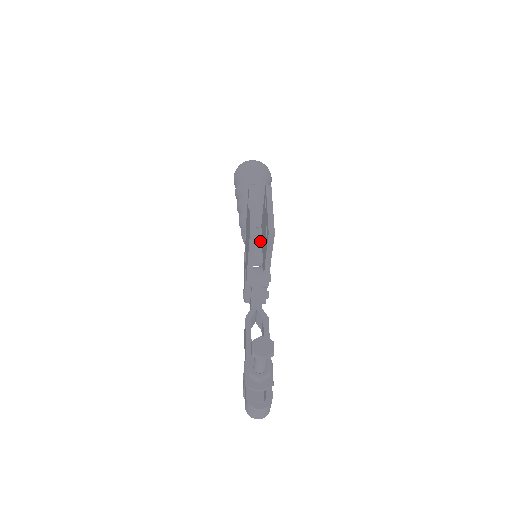
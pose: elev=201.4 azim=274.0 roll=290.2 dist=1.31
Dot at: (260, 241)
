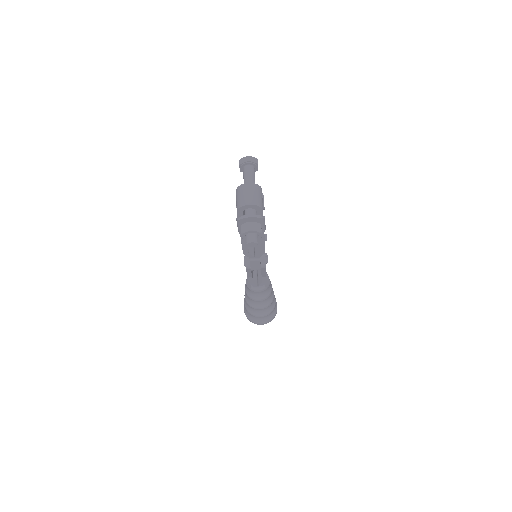
Dot at: occluded
